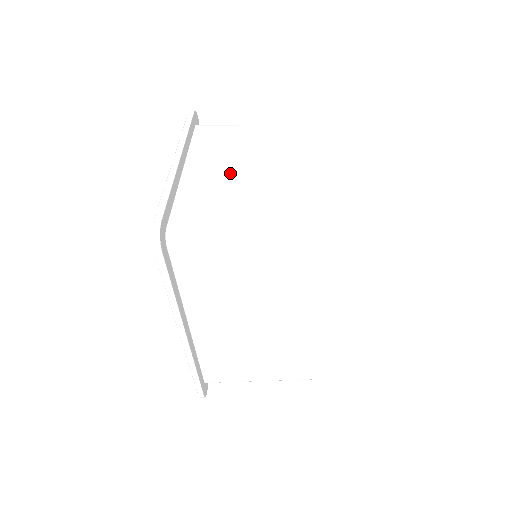
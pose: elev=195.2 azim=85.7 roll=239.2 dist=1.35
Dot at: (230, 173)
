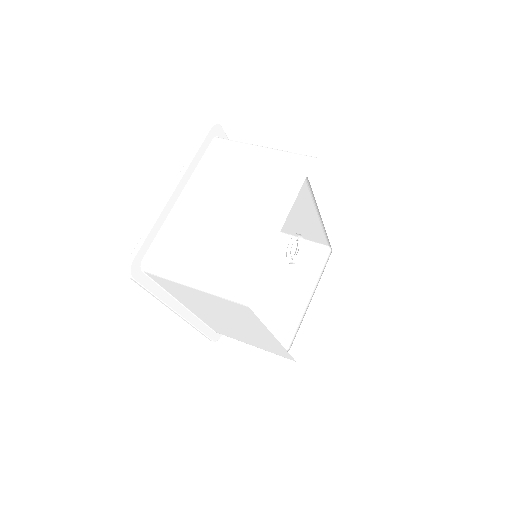
Dot at: (209, 210)
